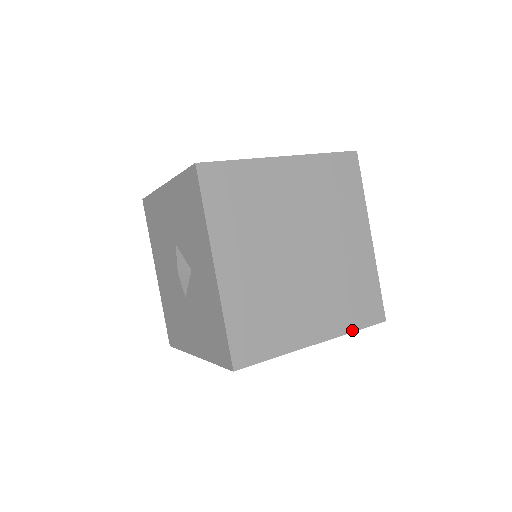
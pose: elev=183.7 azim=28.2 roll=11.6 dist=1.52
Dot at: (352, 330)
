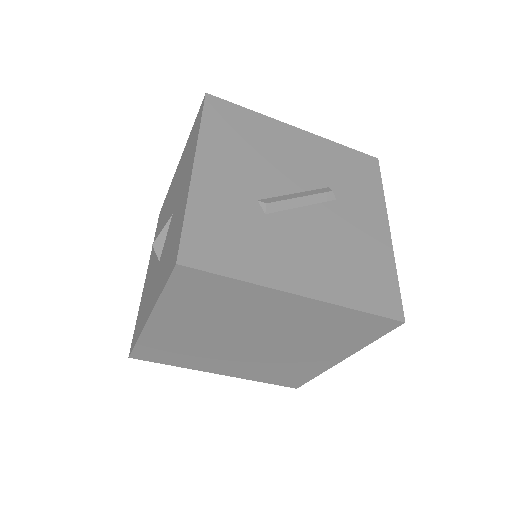
Dot at: (258, 381)
